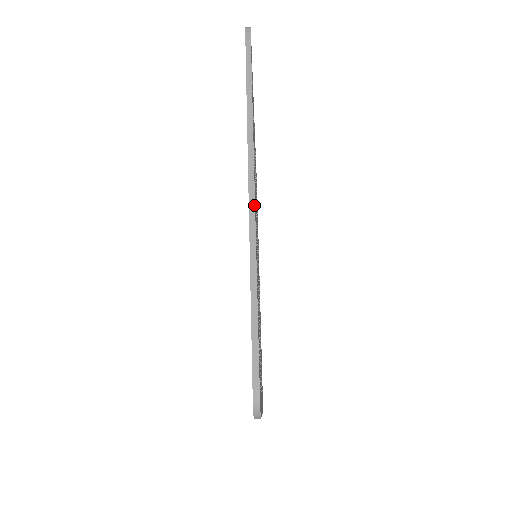
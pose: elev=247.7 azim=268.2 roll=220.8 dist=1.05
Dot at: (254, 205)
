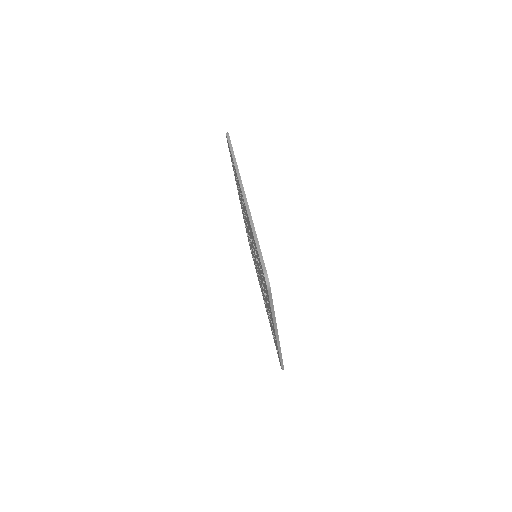
Dot at: occluded
